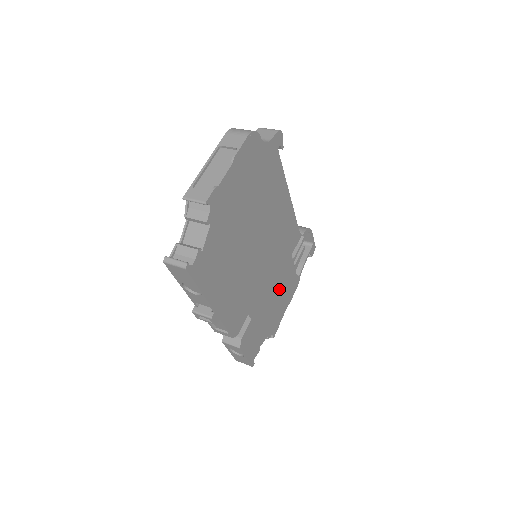
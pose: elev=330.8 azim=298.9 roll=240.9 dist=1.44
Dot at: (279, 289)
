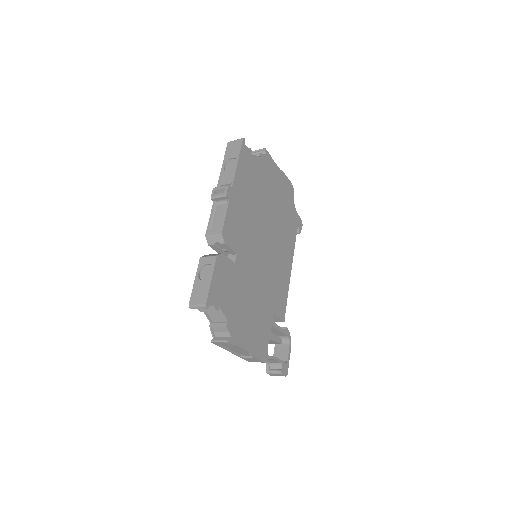
Dot at: (255, 311)
